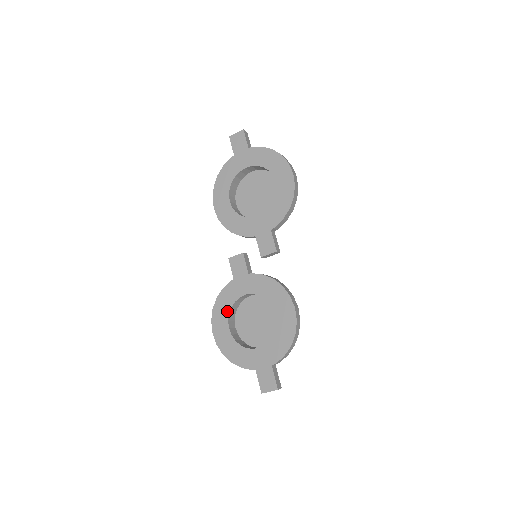
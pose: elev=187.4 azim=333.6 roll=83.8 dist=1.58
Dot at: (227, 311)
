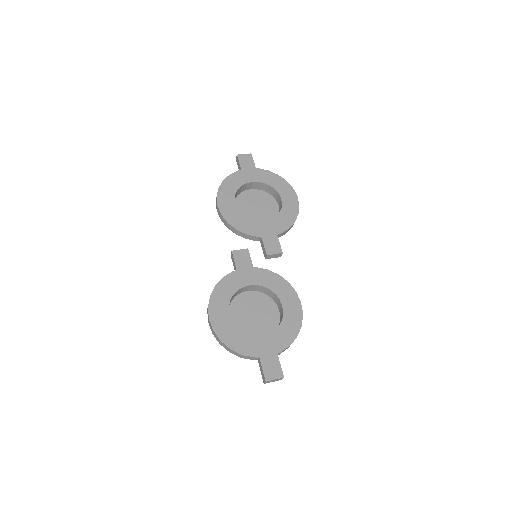
Dot at: (228, 298)
